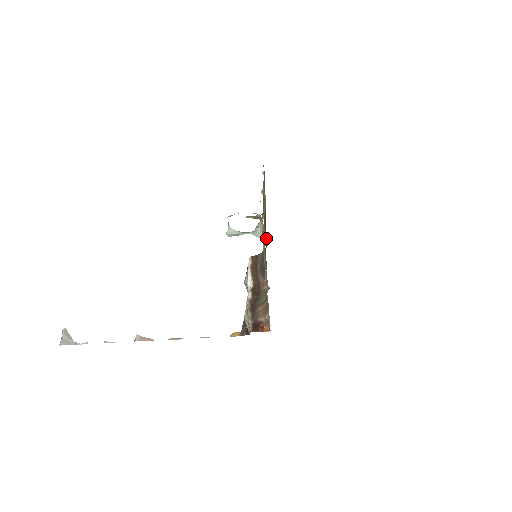
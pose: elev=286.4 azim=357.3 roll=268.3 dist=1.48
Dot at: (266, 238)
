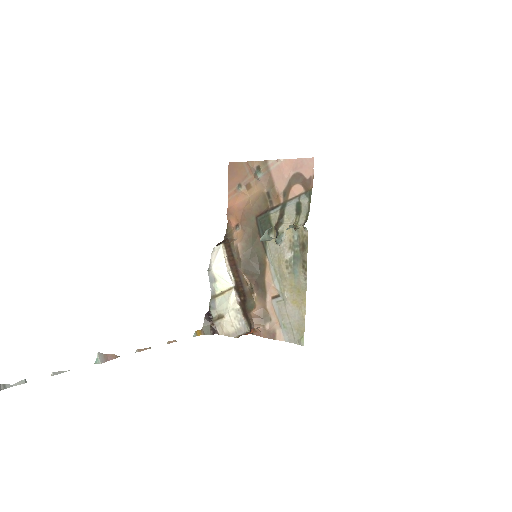
Dot at: (248, 228)
